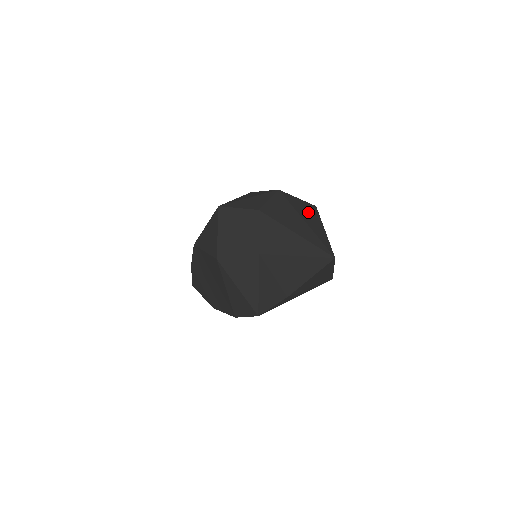
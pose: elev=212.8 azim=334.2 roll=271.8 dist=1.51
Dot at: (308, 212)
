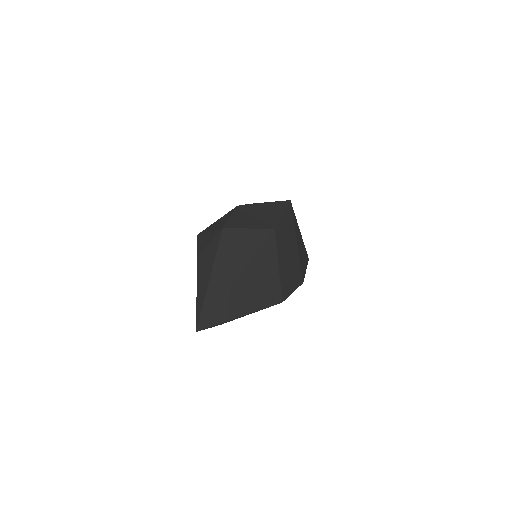
Dot at: (237, 255)
